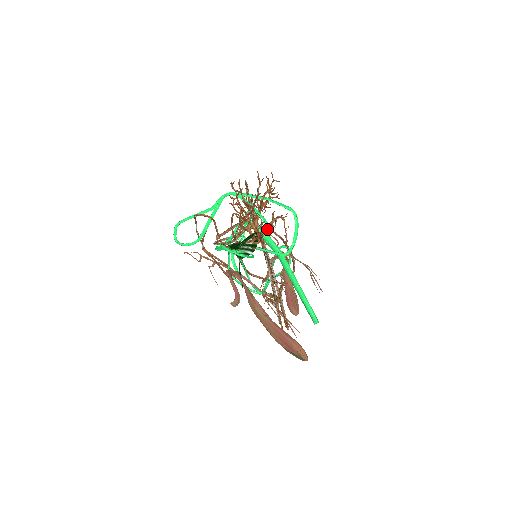
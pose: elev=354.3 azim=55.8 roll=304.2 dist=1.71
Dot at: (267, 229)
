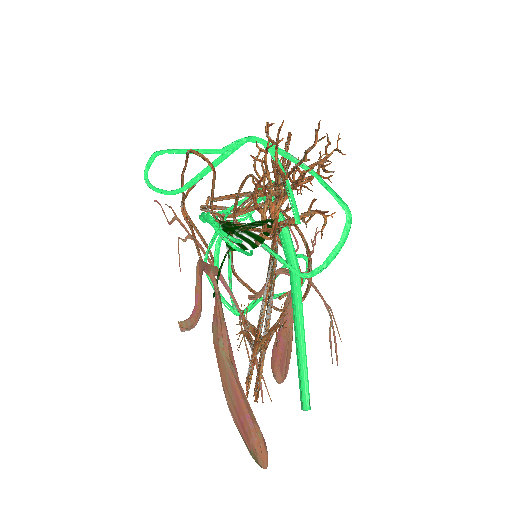
Dot at: (292, 222)
